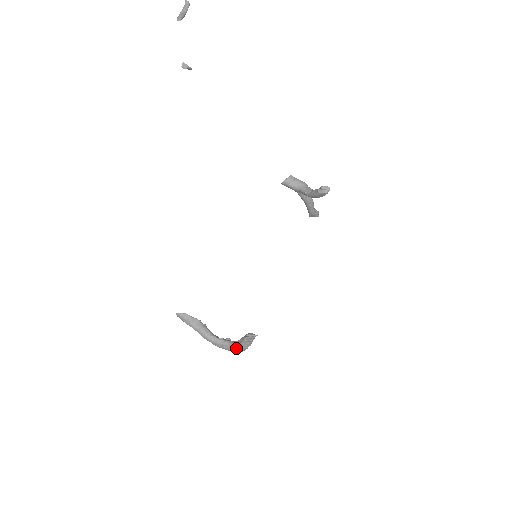
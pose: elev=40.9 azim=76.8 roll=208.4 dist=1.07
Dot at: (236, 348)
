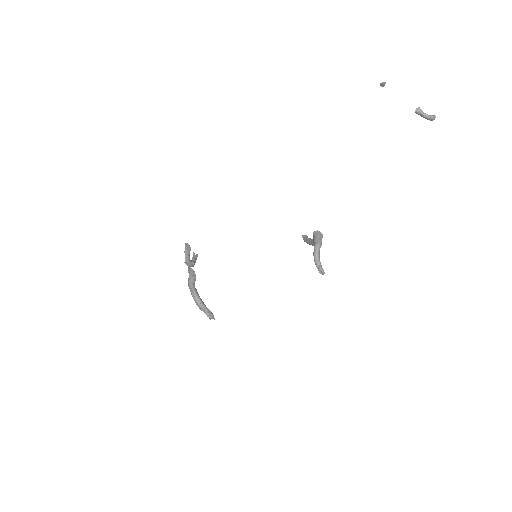
Dot at: (198, 305)
